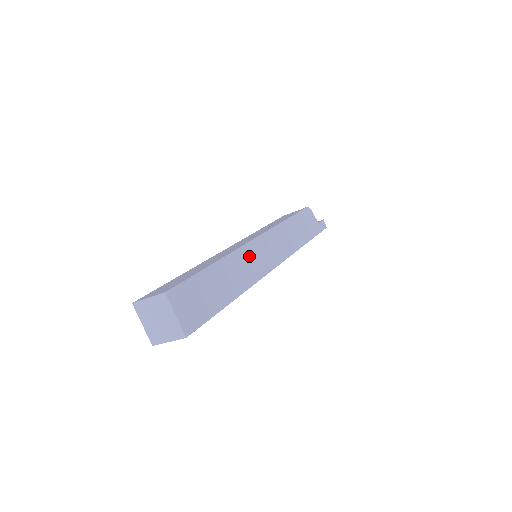
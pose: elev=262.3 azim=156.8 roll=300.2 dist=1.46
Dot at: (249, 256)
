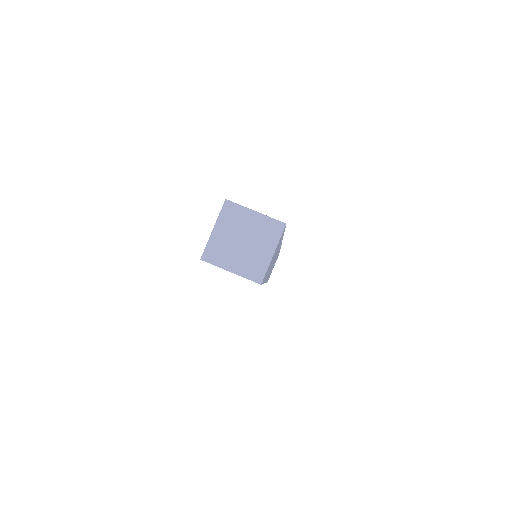
Dot at: occluded
